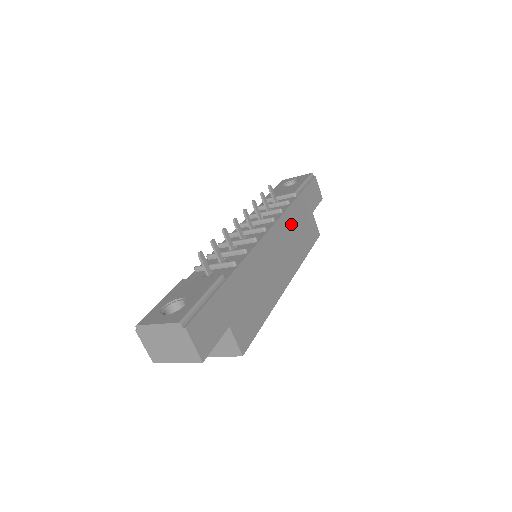
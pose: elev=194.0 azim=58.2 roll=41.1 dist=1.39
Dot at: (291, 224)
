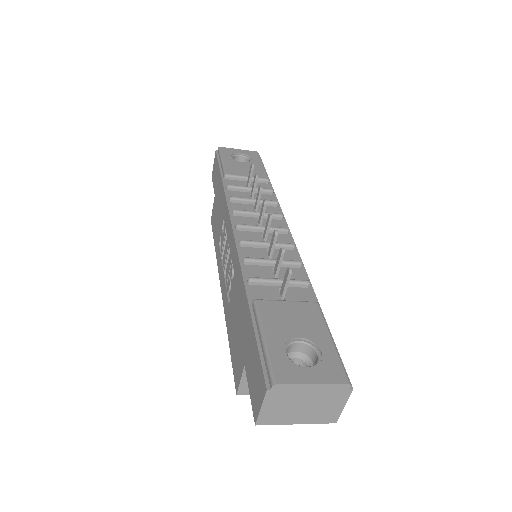
Dot at: occluded
